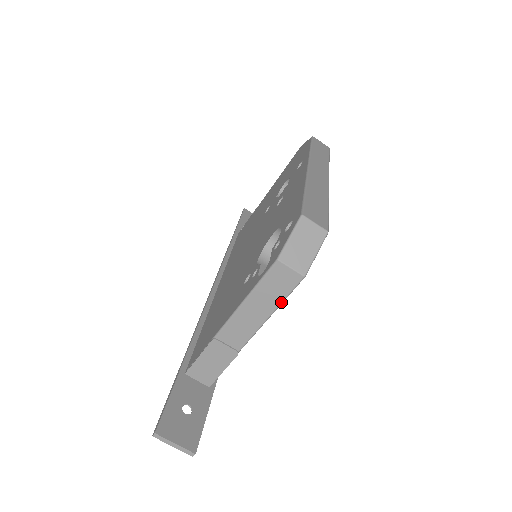
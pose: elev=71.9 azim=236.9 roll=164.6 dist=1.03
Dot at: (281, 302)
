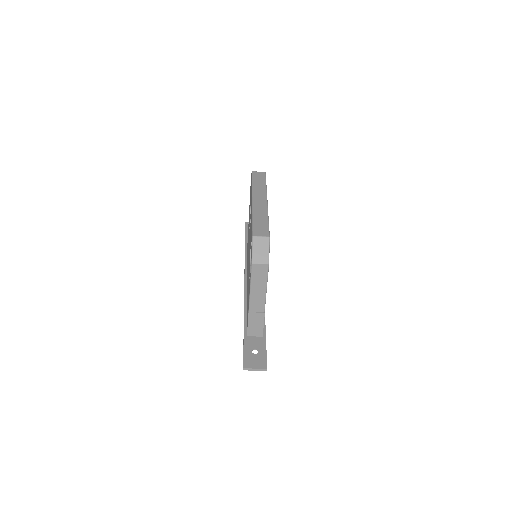
Dot at: (267, 280)
